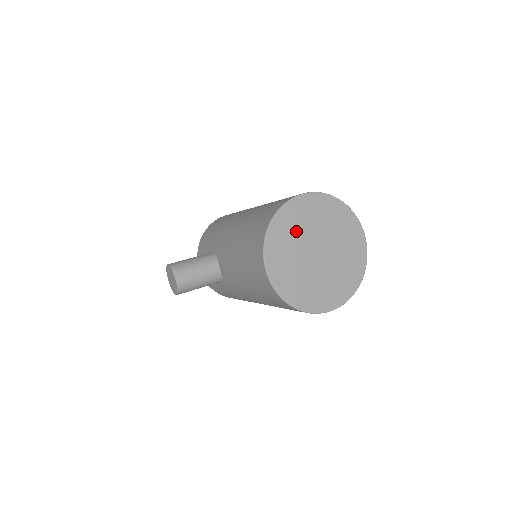
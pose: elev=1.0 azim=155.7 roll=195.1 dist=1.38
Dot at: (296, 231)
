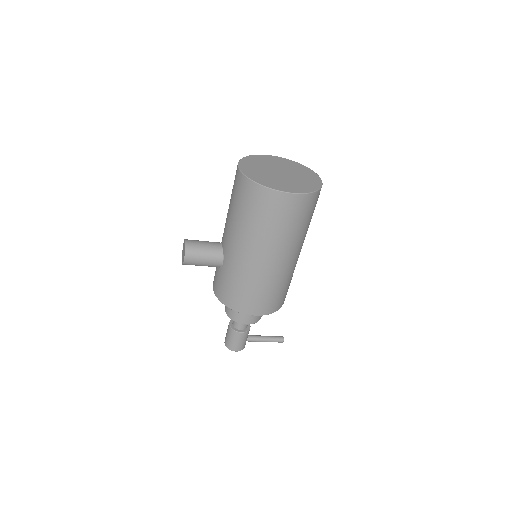
Dot at: (264, 163)
